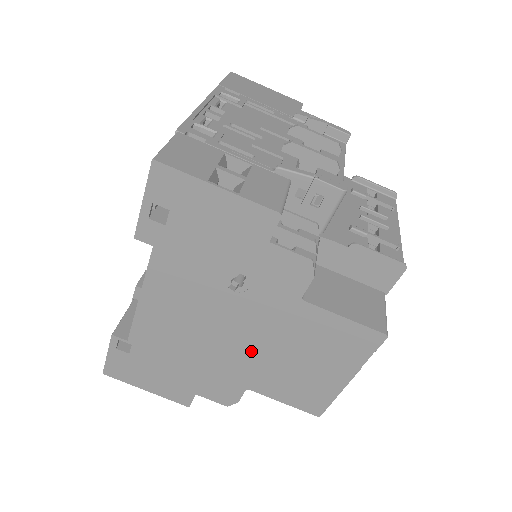
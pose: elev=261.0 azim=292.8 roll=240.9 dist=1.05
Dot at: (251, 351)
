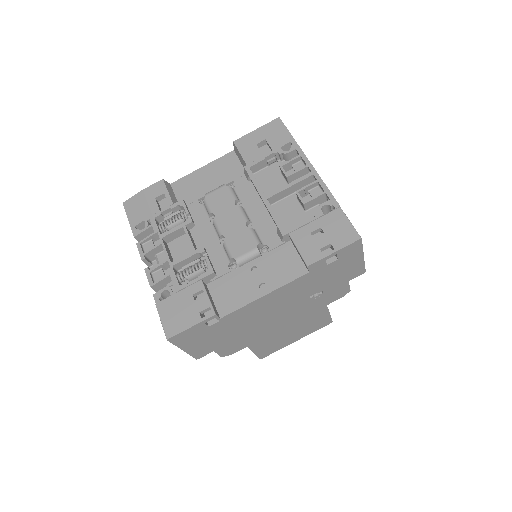
Dot at: (277, 327)
